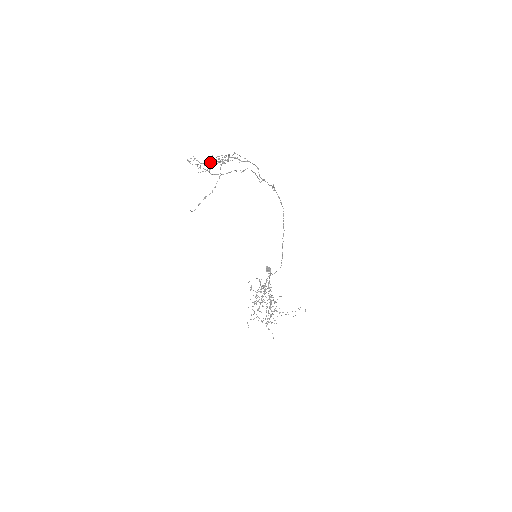
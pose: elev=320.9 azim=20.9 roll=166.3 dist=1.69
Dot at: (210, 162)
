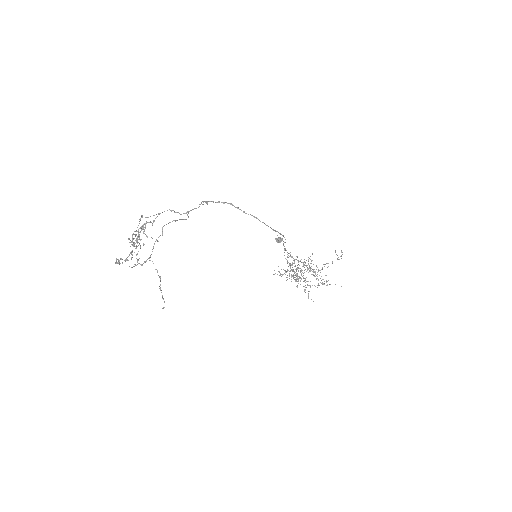
Dot at: (133, 244)
